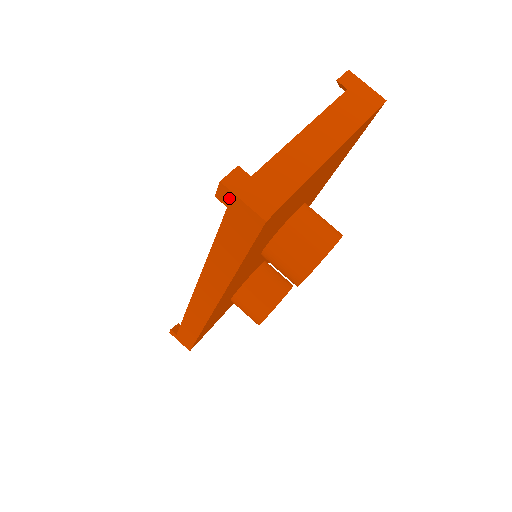
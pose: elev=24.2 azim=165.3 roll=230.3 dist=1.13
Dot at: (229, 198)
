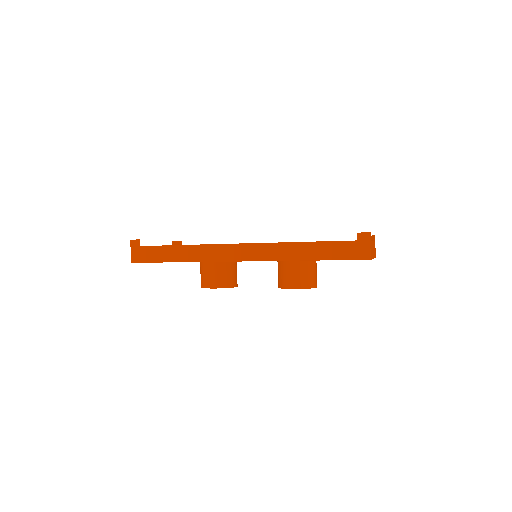
Dot at: (365, 239)
